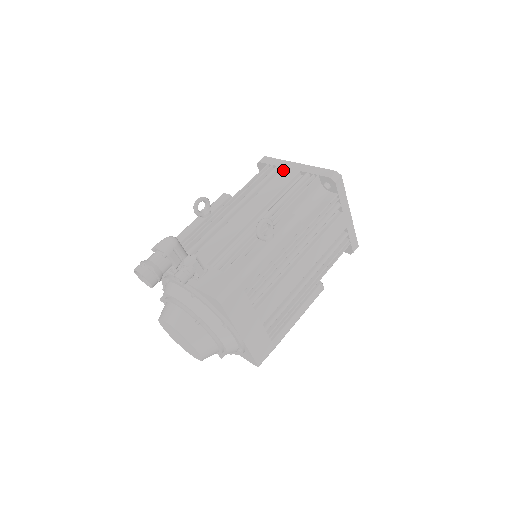
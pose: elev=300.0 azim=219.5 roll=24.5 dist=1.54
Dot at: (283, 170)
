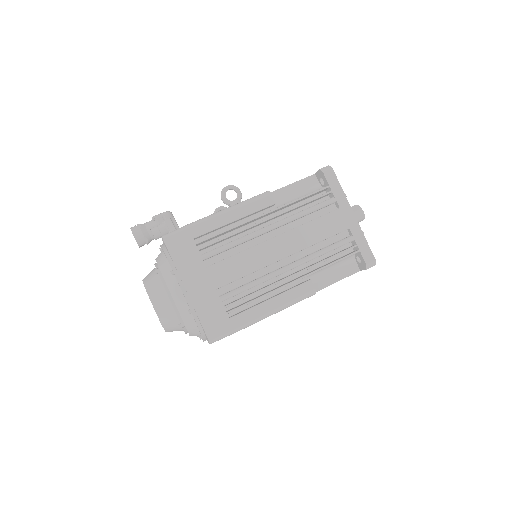
Dot at: occluded
